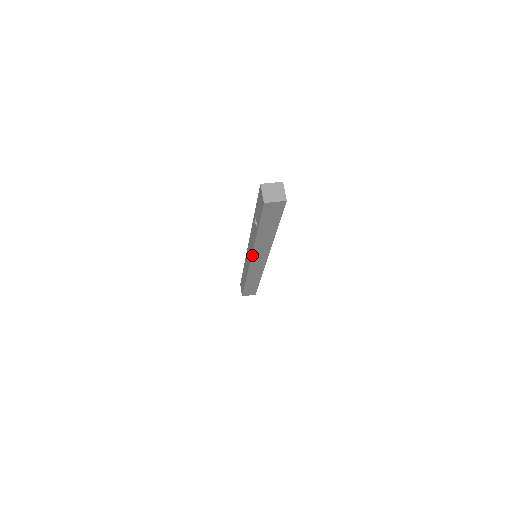
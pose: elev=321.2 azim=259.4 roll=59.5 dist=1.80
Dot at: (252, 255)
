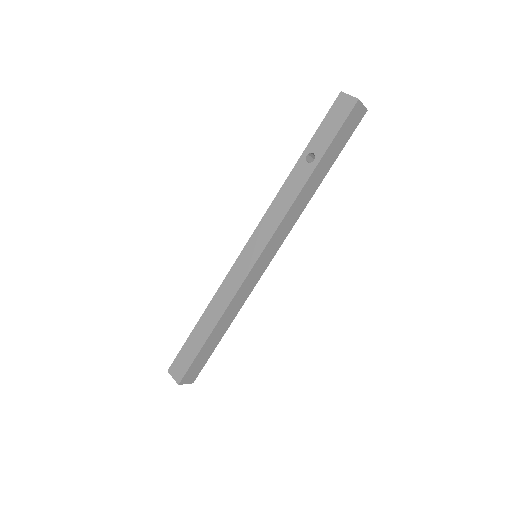
Dot at: (275, 232)
